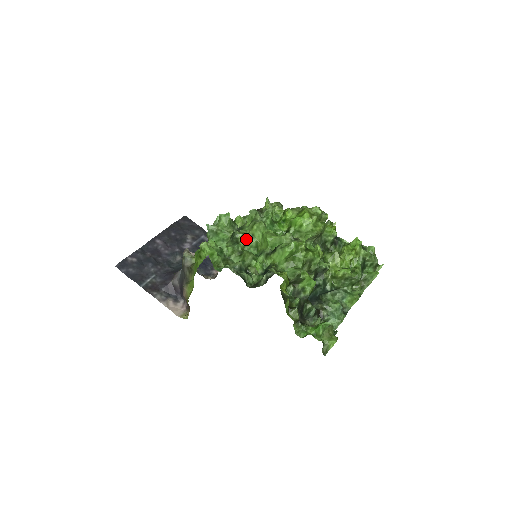
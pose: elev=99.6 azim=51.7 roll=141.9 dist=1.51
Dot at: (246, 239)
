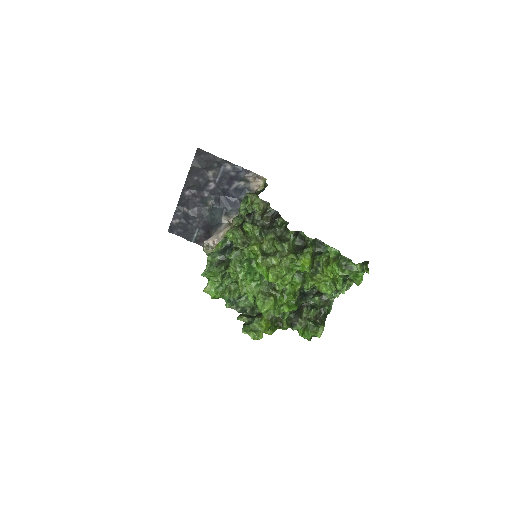
Dot at: occluded
